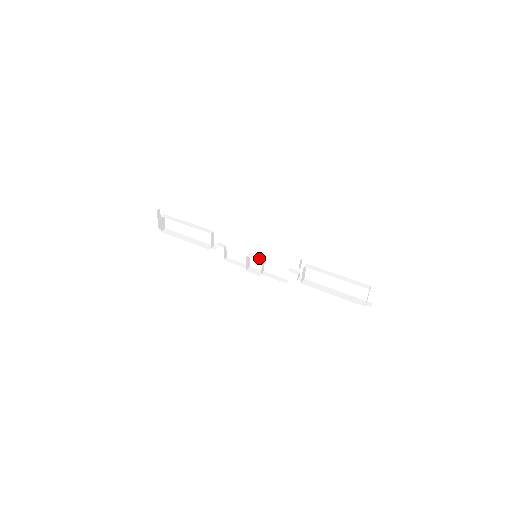
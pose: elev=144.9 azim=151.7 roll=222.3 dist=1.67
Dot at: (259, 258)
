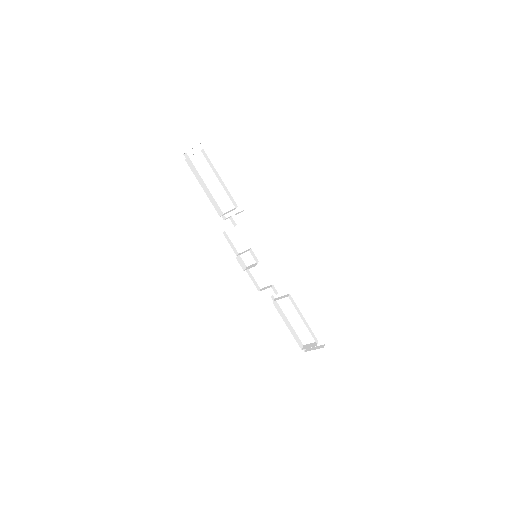
Dot at: (256, 259)
